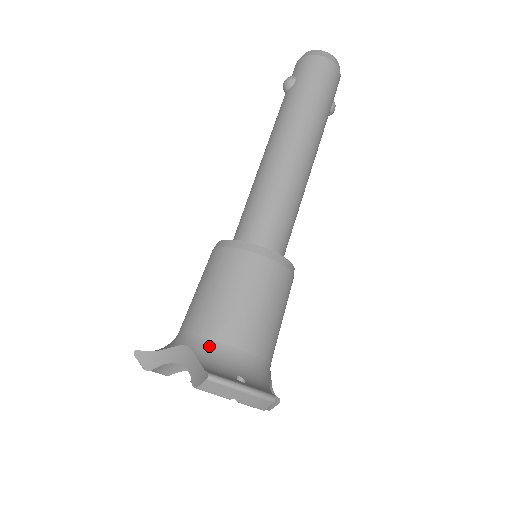
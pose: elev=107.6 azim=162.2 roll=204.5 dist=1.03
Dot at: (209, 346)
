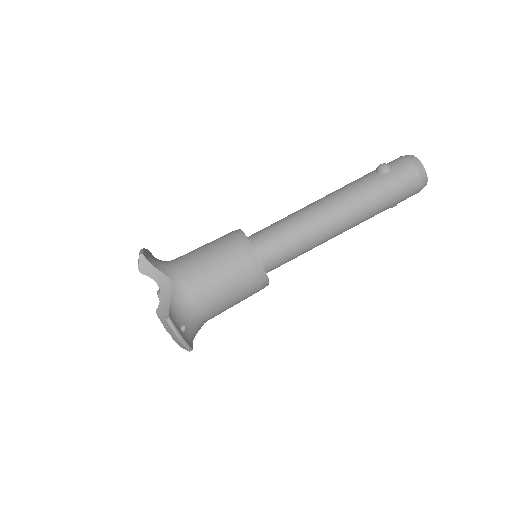
Dot at: (183, 295)
